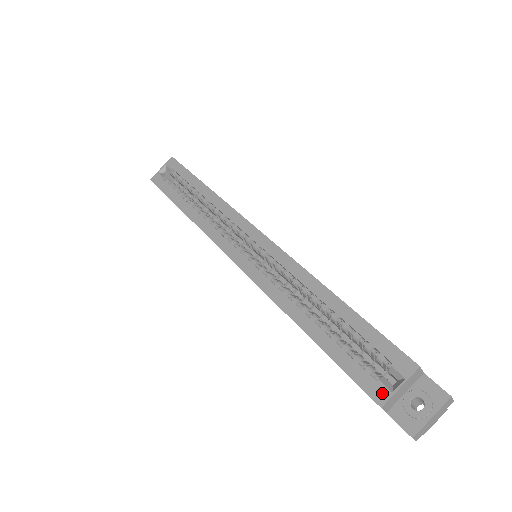
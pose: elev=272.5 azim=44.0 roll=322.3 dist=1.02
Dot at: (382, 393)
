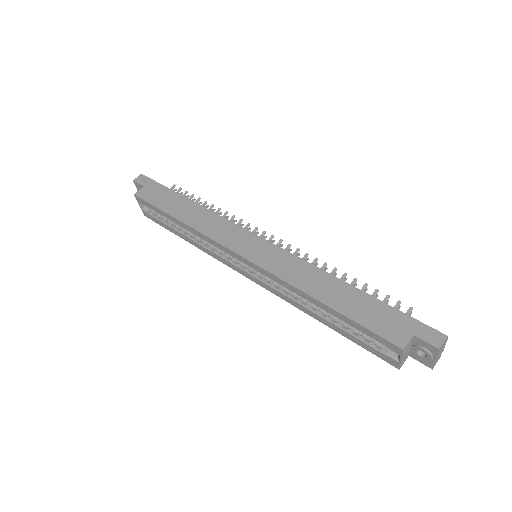
Dot at: (394, 363)
